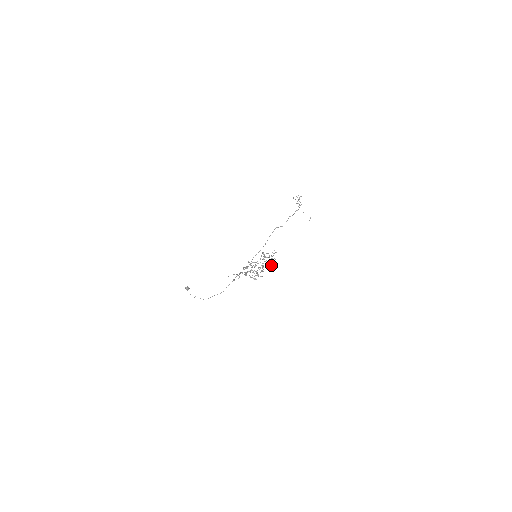
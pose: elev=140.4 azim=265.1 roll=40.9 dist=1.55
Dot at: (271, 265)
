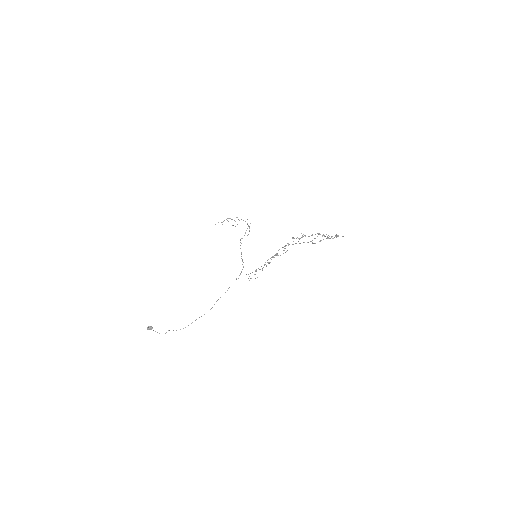
Dot at: (326, 234)
